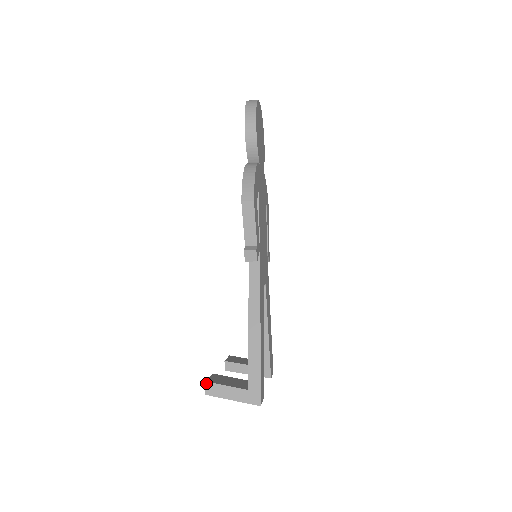
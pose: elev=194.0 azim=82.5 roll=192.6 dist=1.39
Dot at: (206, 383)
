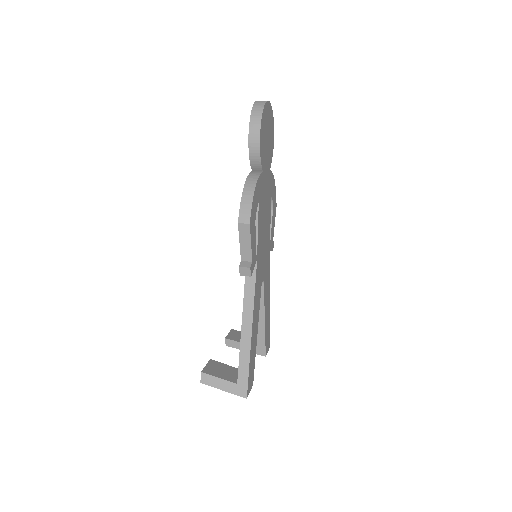
Dot at: (202, 373)
